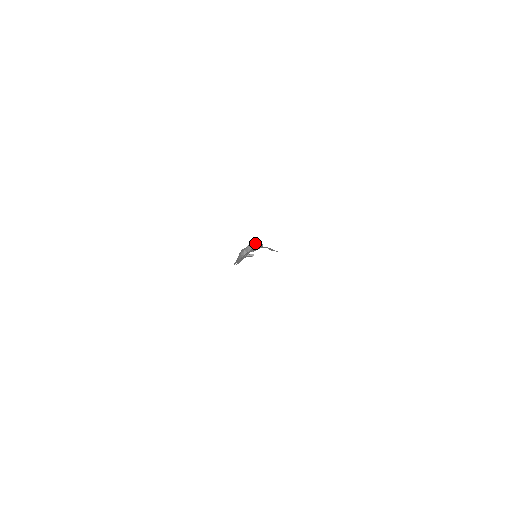
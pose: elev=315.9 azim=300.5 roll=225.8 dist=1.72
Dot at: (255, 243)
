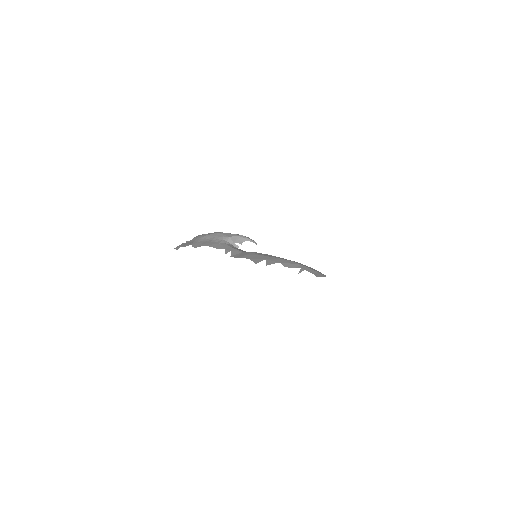
Dot at: (248, 237)
